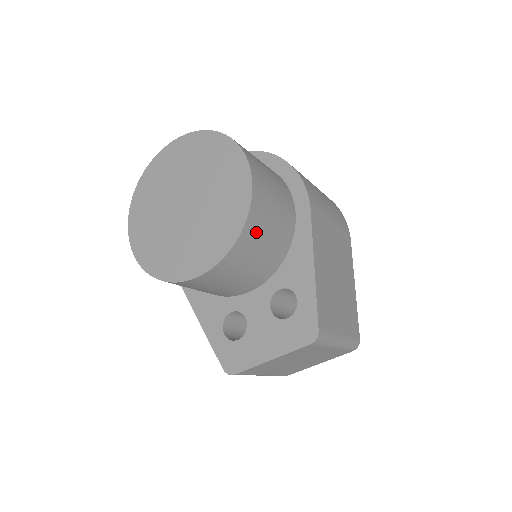
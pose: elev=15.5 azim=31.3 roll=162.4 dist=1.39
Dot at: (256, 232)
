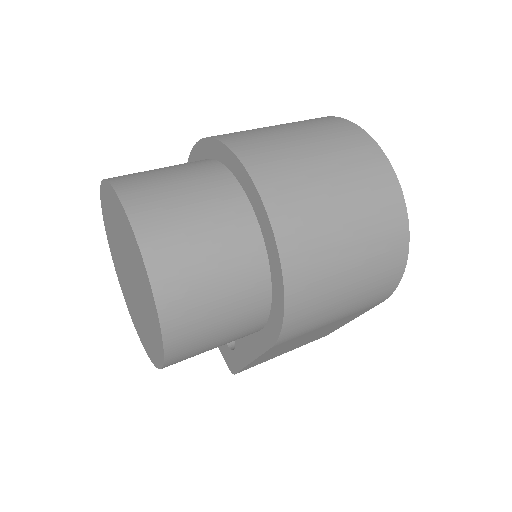
Dot at: occluded
